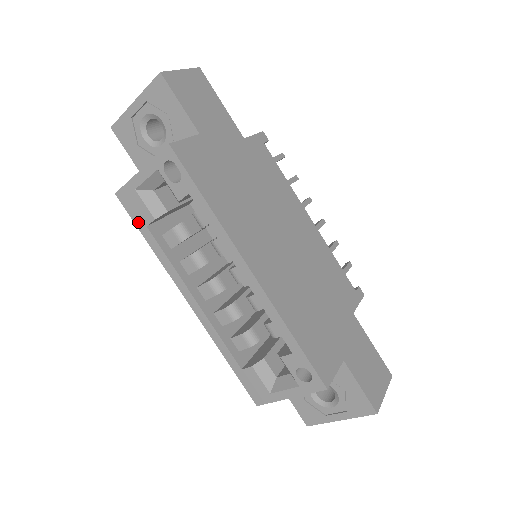
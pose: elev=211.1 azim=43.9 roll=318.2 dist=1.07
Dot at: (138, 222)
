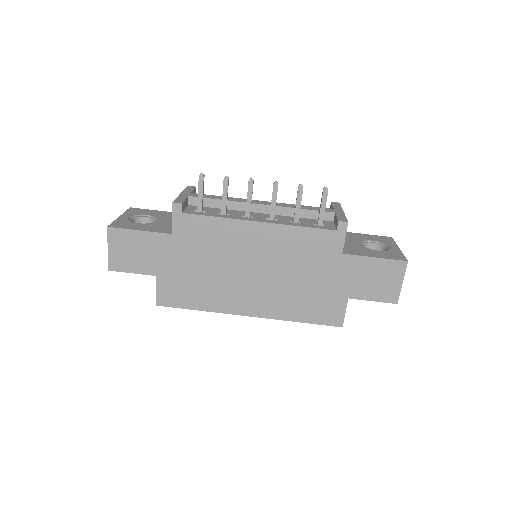
Dot at: occluded
